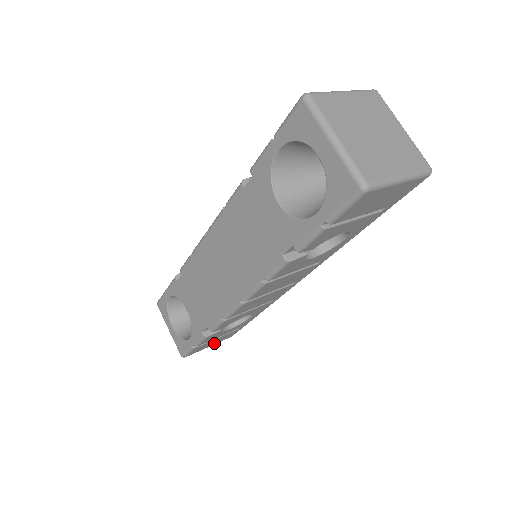
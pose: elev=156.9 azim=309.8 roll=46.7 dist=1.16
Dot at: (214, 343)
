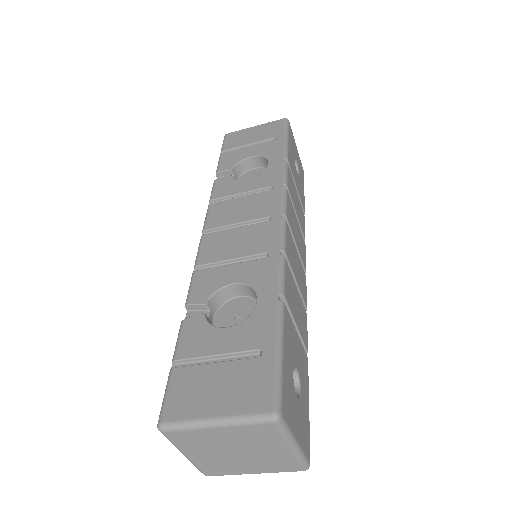
Dot at: (223, 404)
